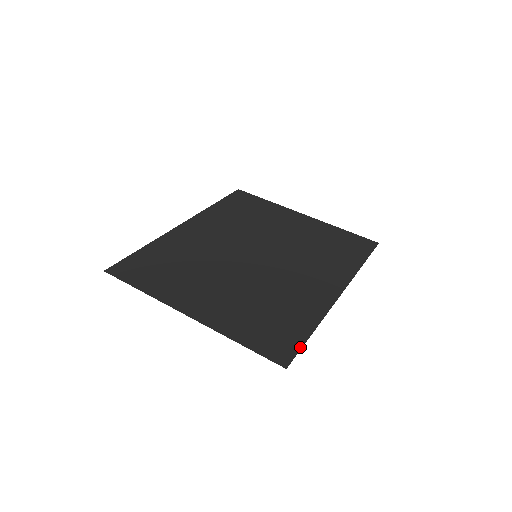
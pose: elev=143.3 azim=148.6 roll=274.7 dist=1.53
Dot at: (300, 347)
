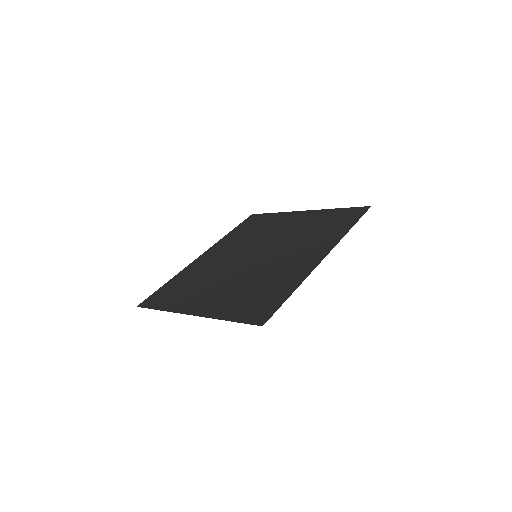
Dot at: (278, 307)
